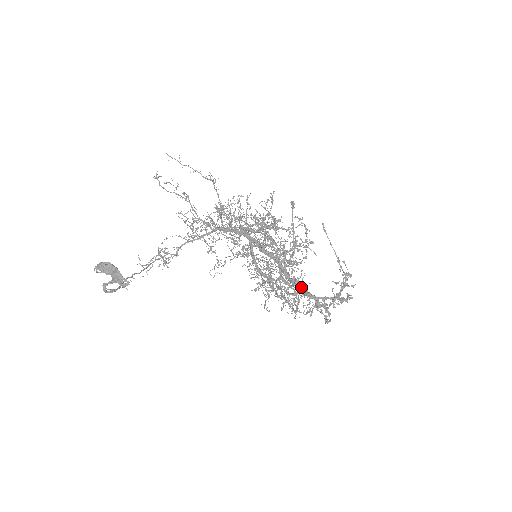
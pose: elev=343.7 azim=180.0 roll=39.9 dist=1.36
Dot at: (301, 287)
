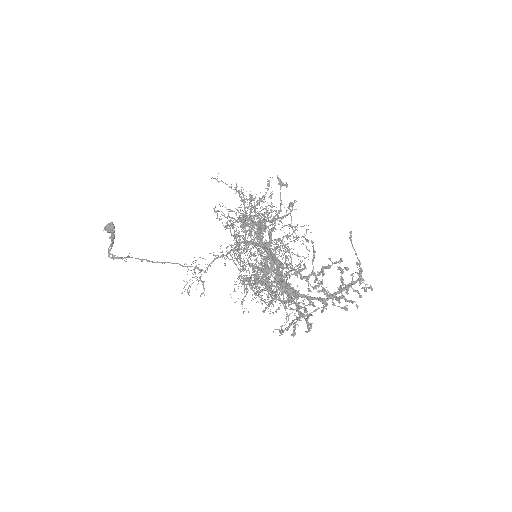
Dot at: (262, 259)
